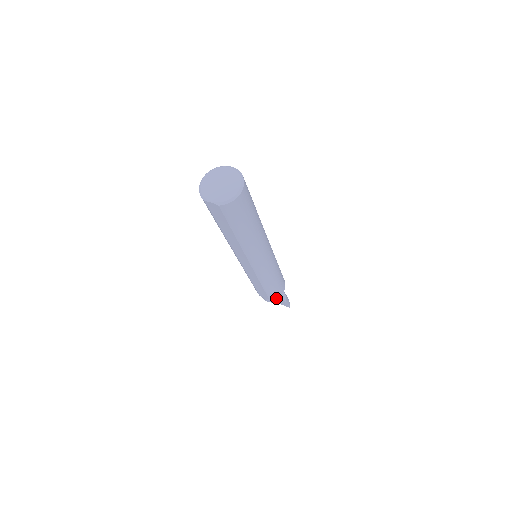
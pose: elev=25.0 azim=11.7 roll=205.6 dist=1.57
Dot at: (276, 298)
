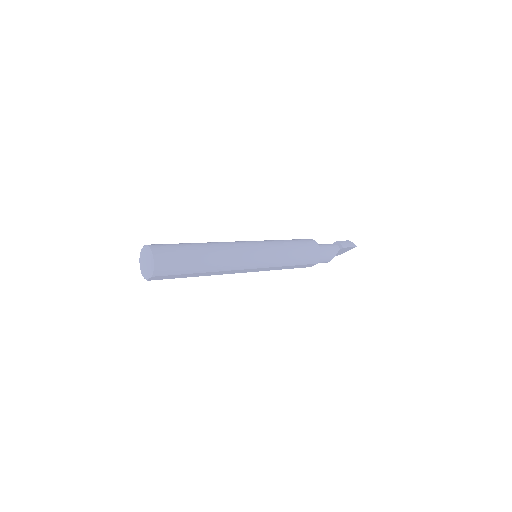
Dot at: (329, 254)
